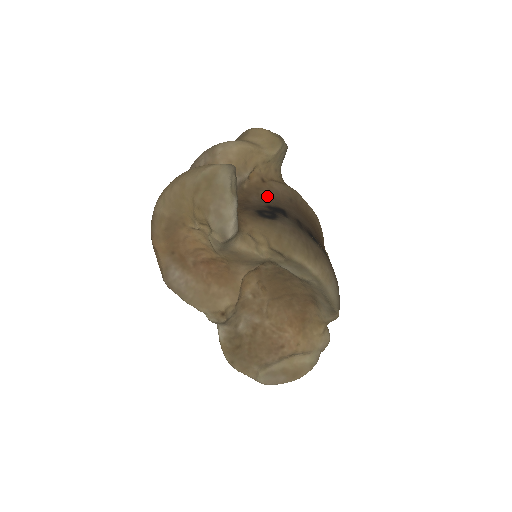
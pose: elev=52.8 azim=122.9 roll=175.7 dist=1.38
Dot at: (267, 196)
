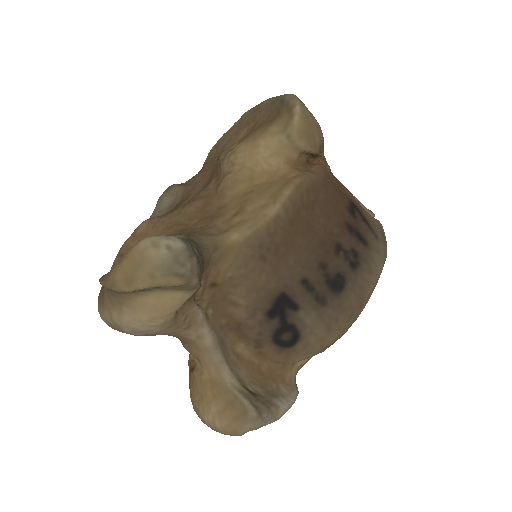
Dot at: (245, 297)
